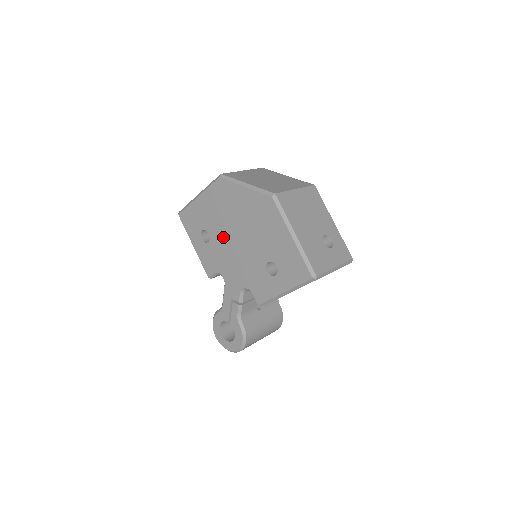
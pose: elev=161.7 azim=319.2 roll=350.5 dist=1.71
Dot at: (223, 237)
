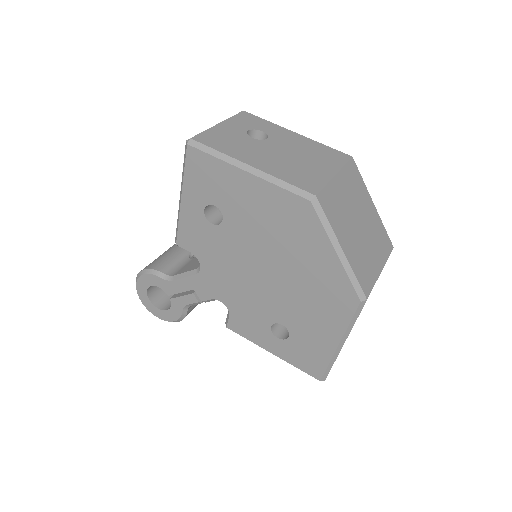
Dot at: (243, 247)
